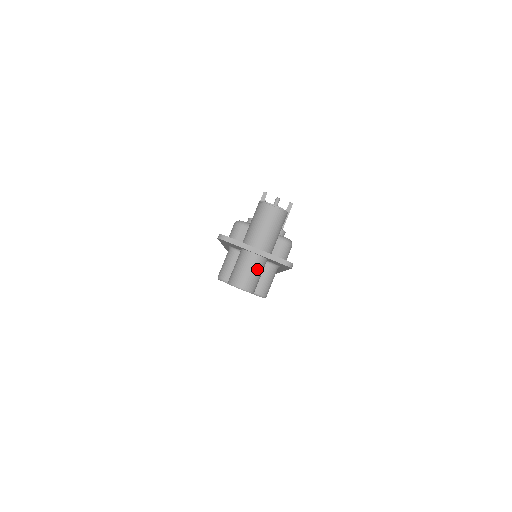
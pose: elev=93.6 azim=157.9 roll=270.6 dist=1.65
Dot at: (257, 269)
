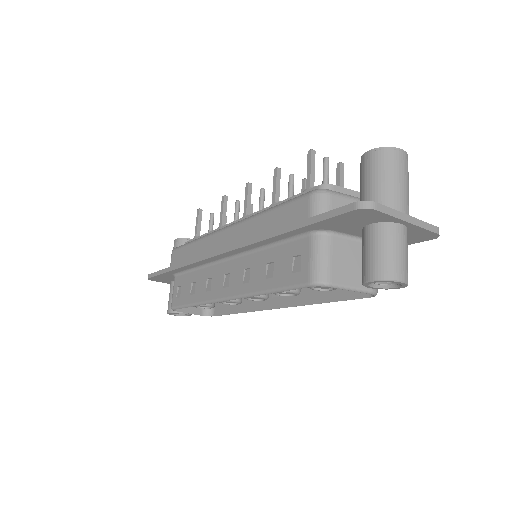
Dot at: (407, 248)
